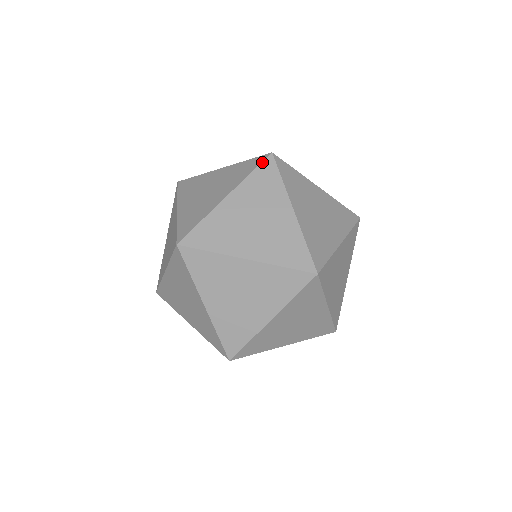
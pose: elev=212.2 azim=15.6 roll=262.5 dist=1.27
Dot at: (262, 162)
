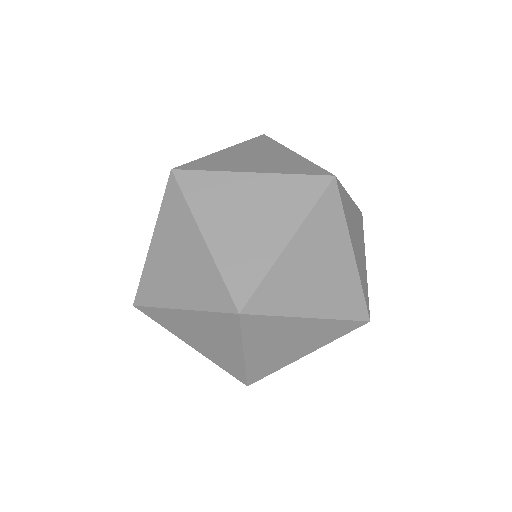
Dot at: (166, 186)
